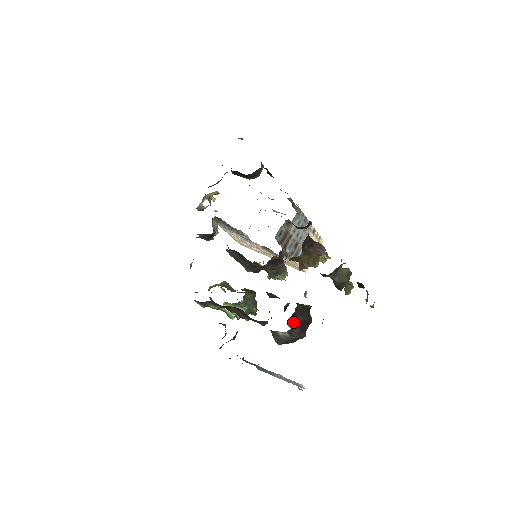
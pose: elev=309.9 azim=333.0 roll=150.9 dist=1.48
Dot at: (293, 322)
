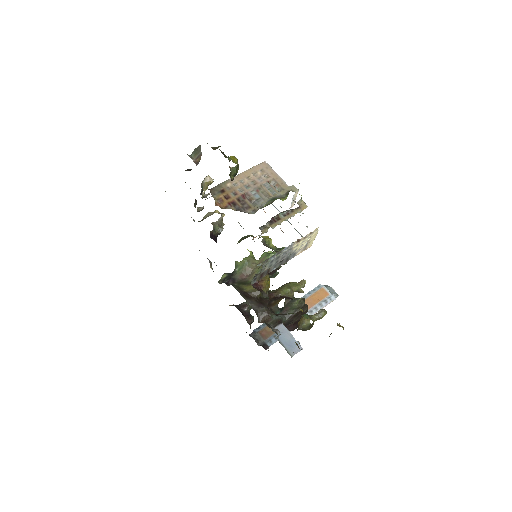
Dot at: occluded
